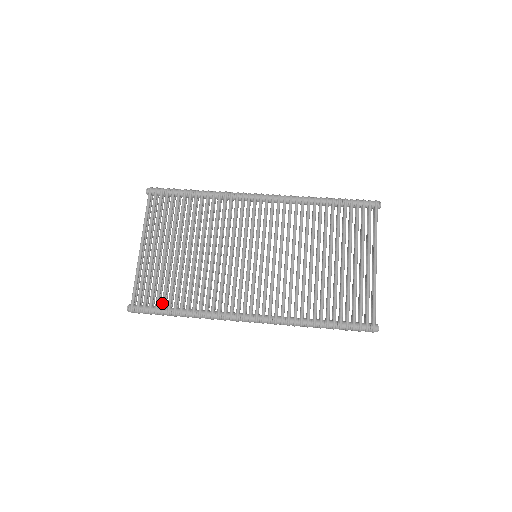
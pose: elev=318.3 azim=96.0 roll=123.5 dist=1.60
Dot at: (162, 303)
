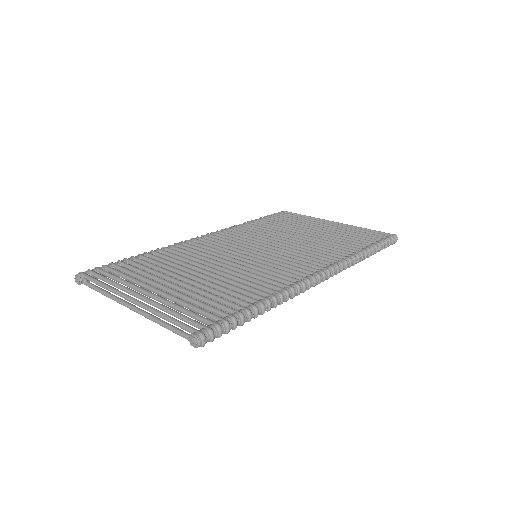
Dot at: (228, 308)
